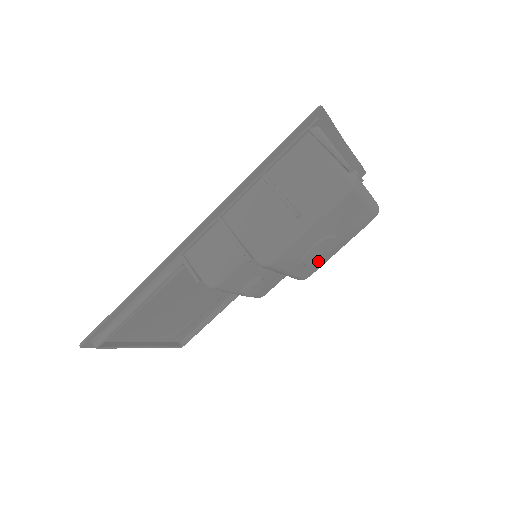
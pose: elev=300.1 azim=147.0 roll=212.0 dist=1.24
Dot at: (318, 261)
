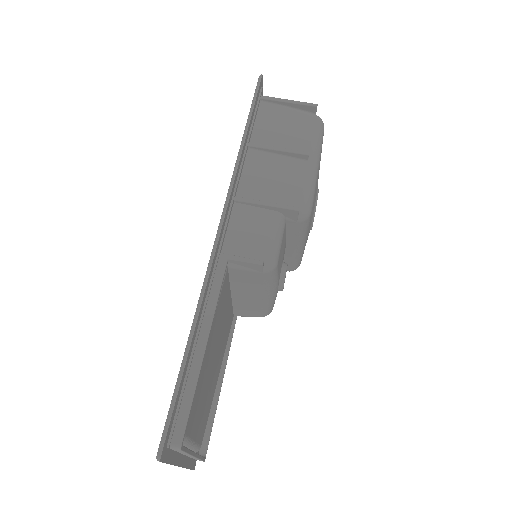
Dot at: occluded
